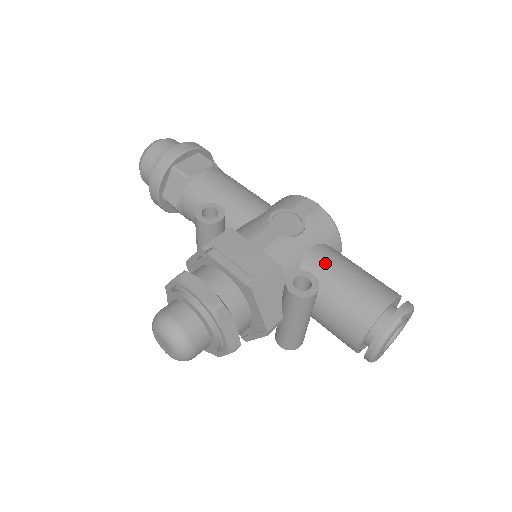
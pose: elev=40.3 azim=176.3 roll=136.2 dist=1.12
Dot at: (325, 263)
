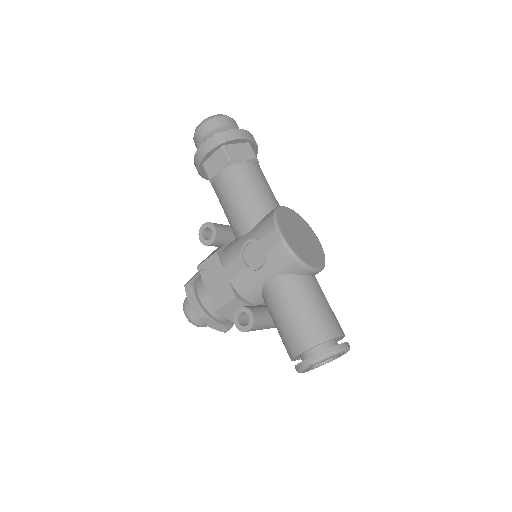
Dot at: (274, 298)
